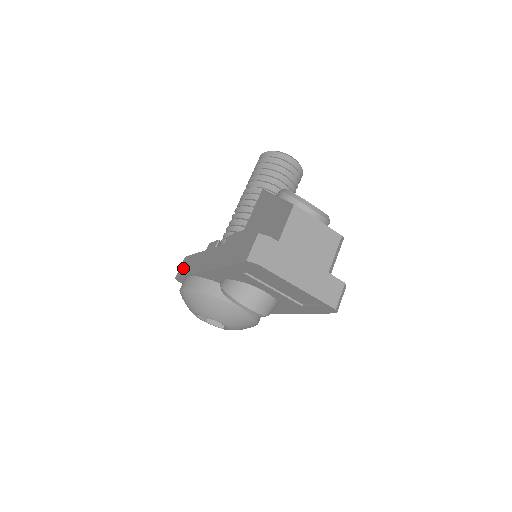
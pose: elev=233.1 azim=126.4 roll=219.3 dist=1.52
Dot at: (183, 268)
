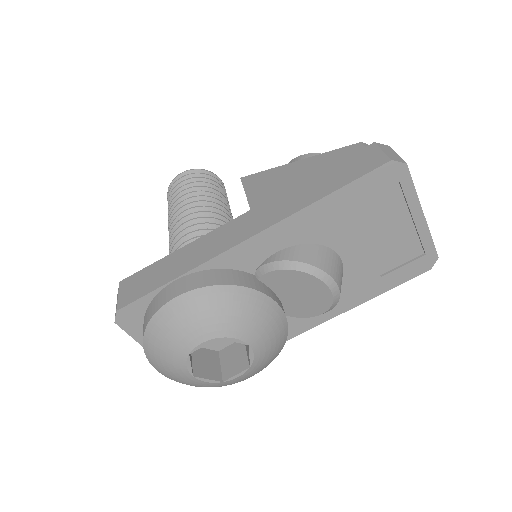
Dot at: (138, 286)
